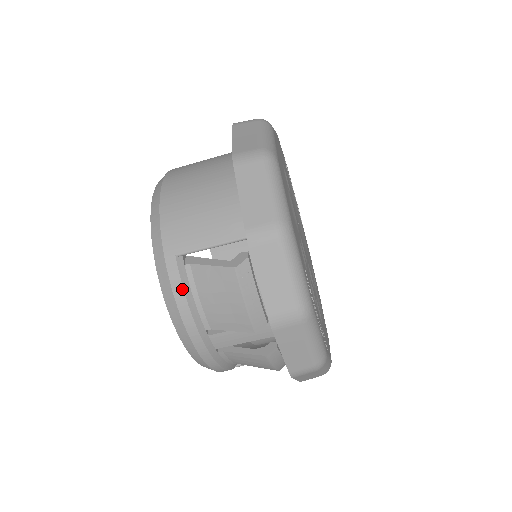
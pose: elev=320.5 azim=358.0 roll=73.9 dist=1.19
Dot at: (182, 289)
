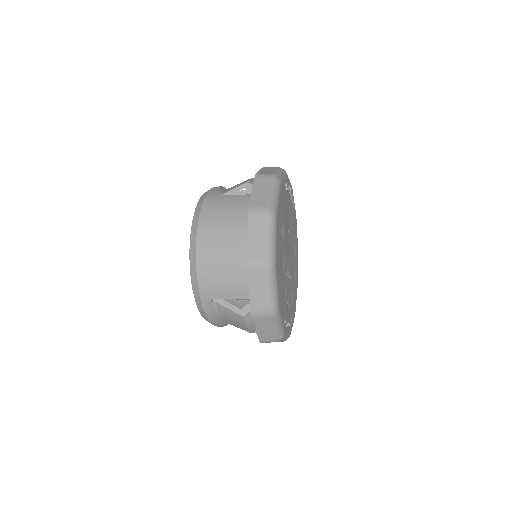
Dot at: (211, 313)
